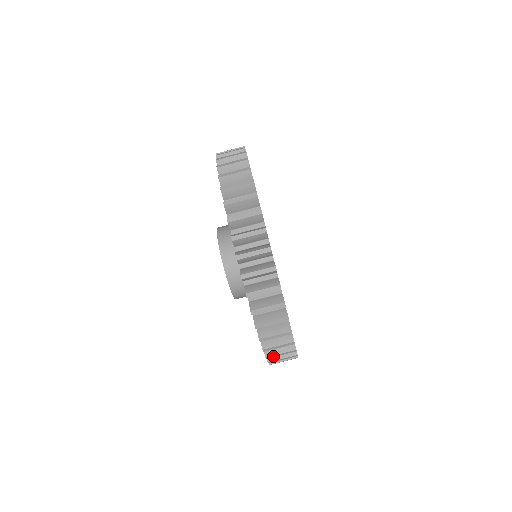
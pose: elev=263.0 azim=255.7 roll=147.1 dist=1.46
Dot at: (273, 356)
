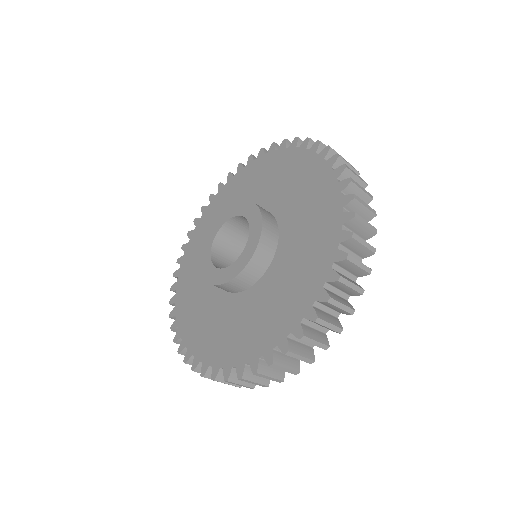
Dot at: (208, 378)
